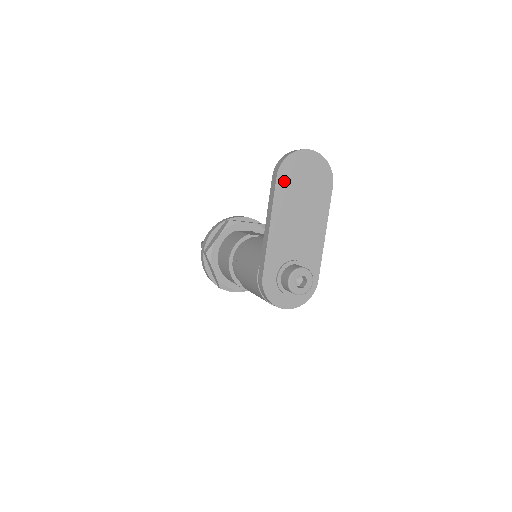
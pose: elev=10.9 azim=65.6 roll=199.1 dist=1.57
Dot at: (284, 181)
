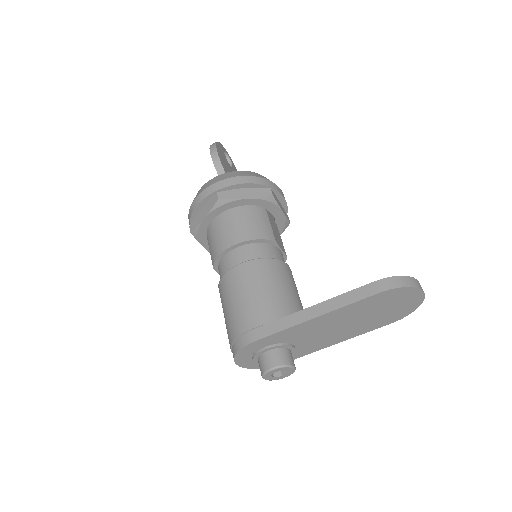
Dot at: (377, 299)
